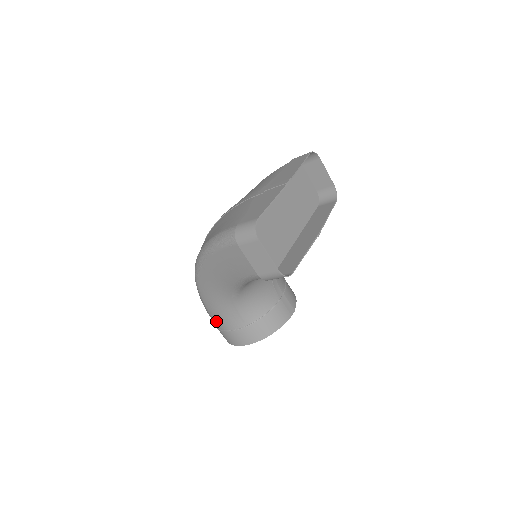
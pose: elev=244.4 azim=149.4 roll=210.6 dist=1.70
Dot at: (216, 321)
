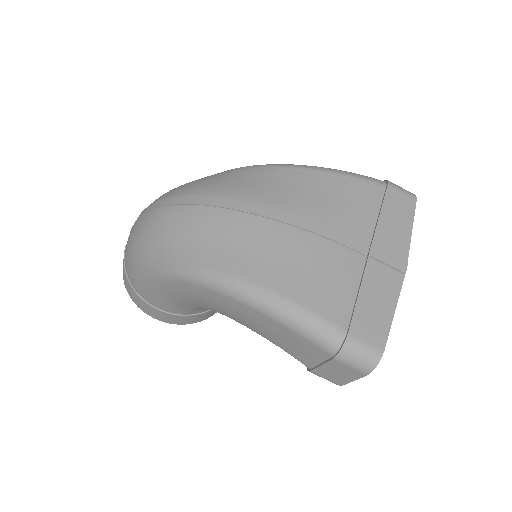
Dot at: (146, 293)
